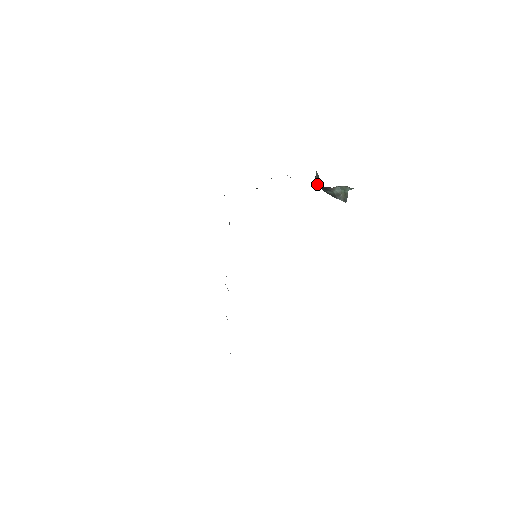
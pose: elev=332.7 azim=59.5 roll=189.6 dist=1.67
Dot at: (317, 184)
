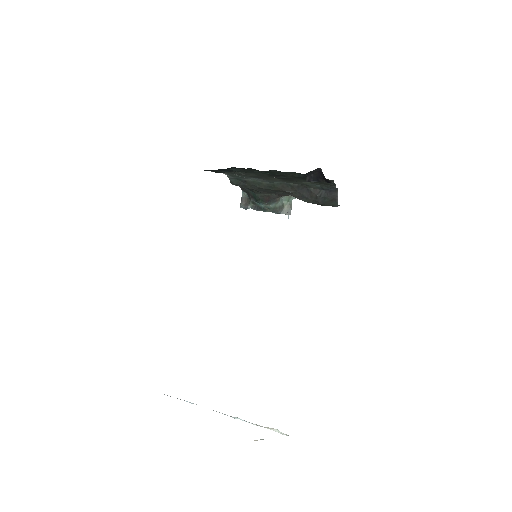
Dot at: (246, 206)
